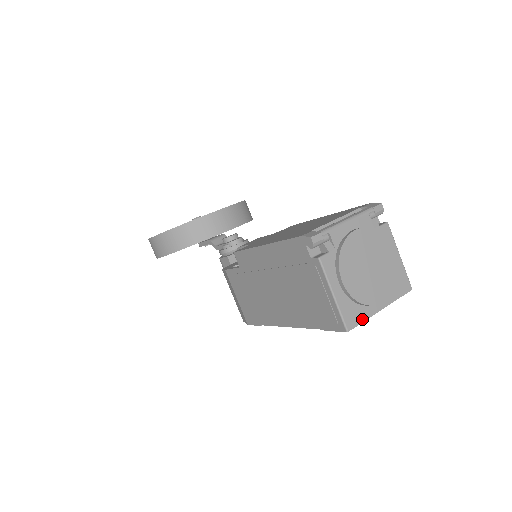
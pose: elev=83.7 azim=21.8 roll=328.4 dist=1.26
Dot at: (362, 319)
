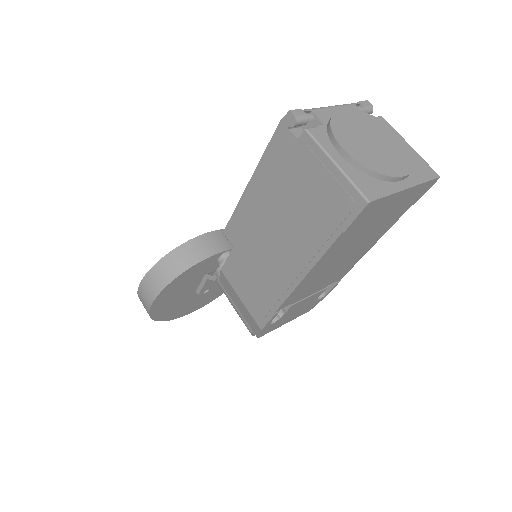
Dot at: (384, 193)
